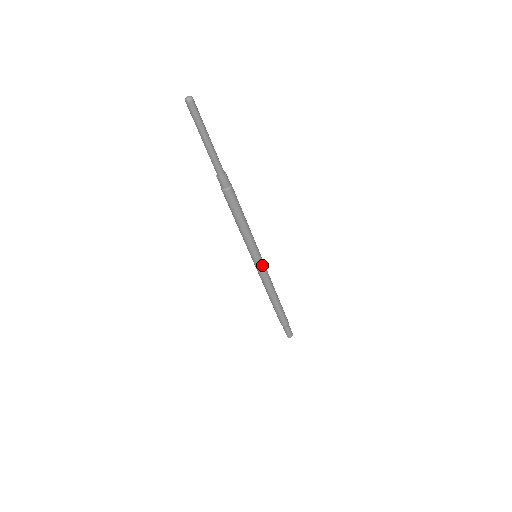
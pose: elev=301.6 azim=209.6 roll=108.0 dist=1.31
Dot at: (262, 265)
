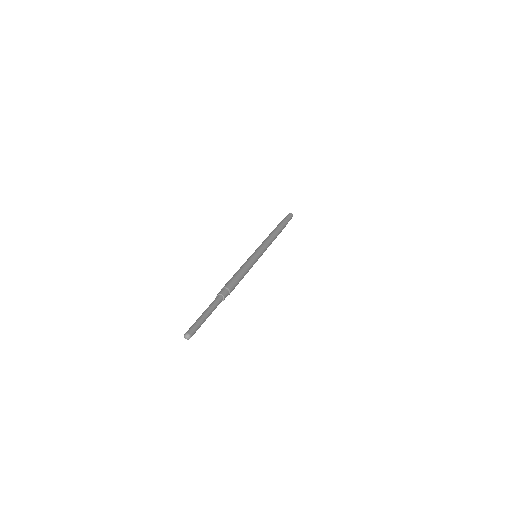
Dot at: (262, 253)
